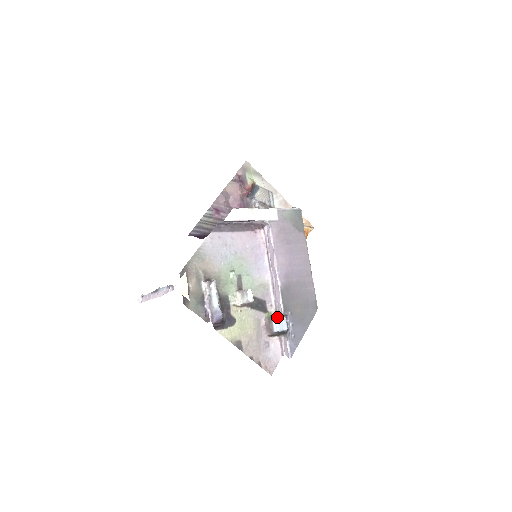
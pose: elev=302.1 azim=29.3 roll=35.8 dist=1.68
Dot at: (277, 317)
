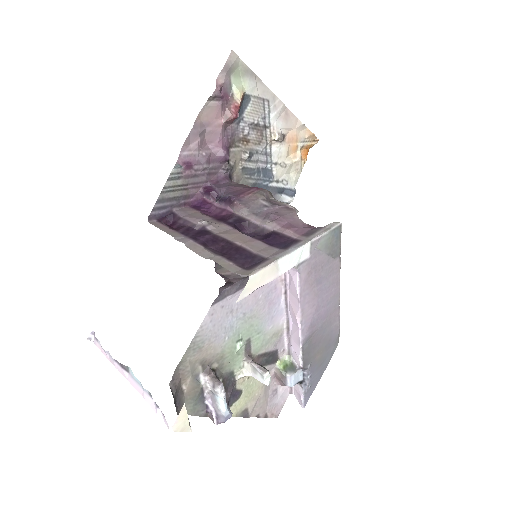
Dot at: (292, 371)
